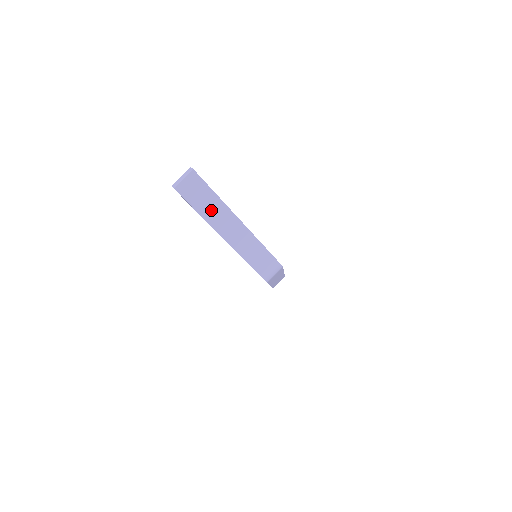
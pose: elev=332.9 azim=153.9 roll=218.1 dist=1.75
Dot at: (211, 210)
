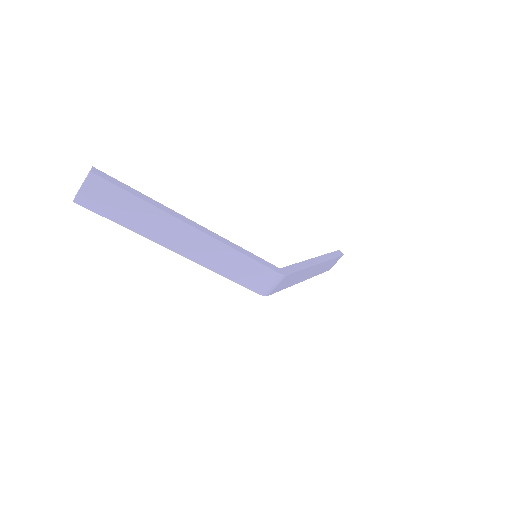
Dot at: (142, 220)
